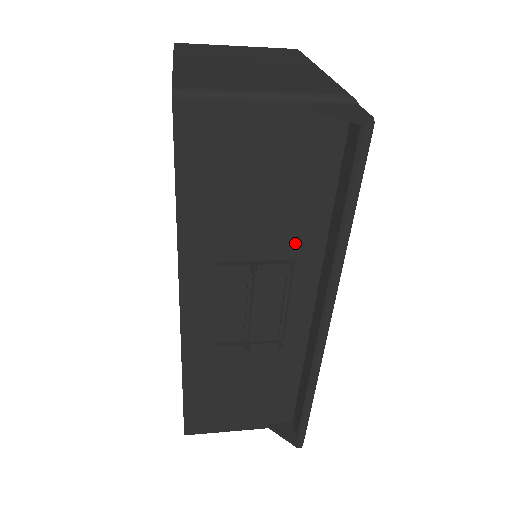
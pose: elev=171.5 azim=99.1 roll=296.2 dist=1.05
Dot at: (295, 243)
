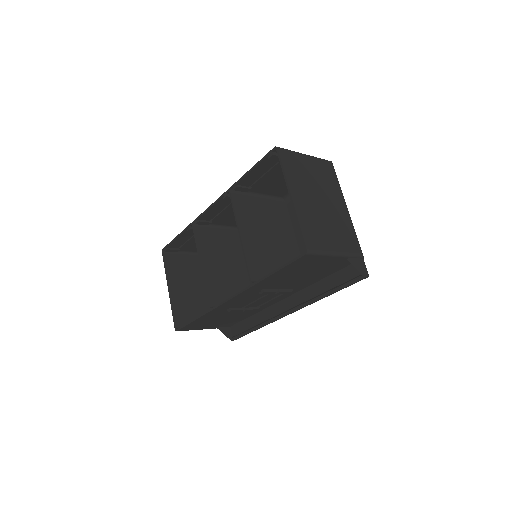
Dot at: (299, 285)
